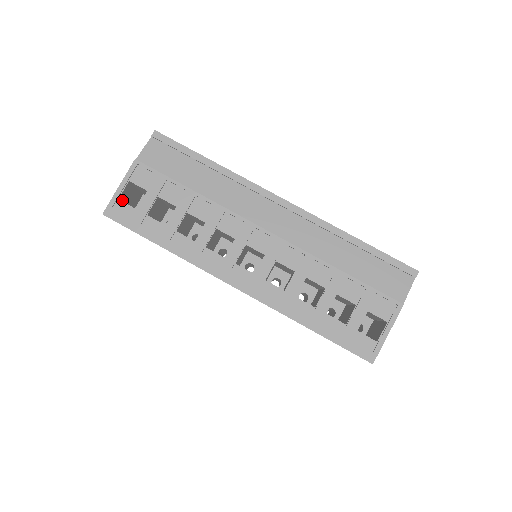
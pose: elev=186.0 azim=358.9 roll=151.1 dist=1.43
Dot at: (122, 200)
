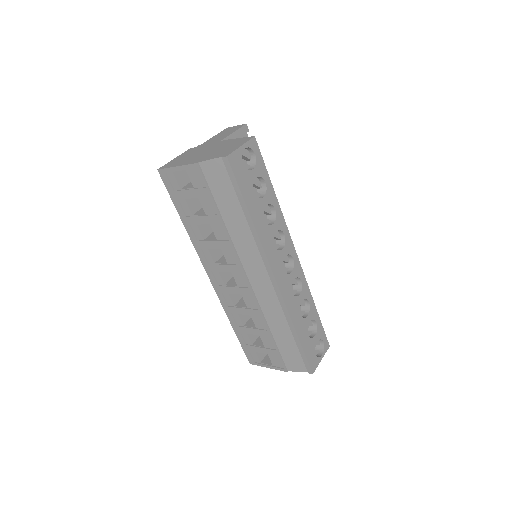
Dot at: occluded
